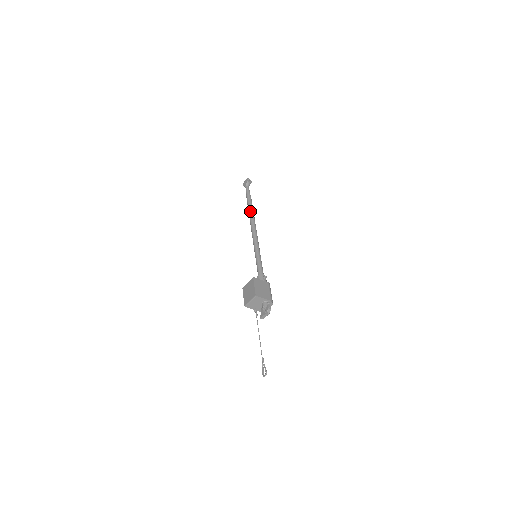
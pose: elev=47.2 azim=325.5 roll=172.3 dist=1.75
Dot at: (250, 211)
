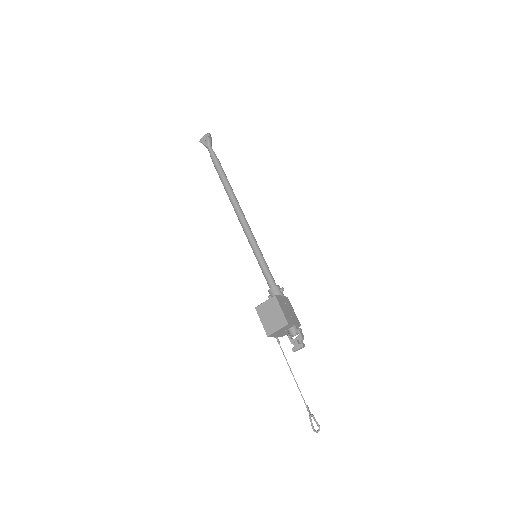
Dot at: (228, 186)
